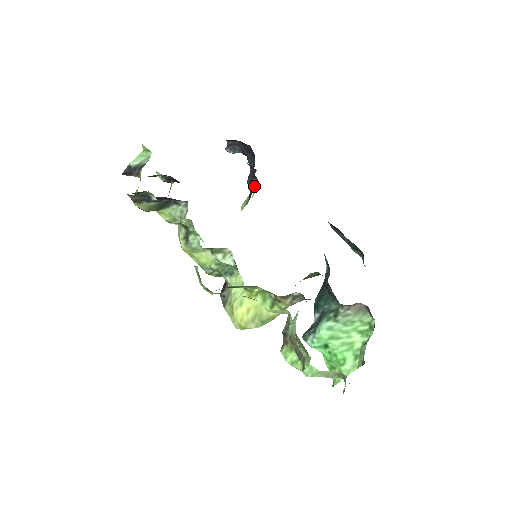
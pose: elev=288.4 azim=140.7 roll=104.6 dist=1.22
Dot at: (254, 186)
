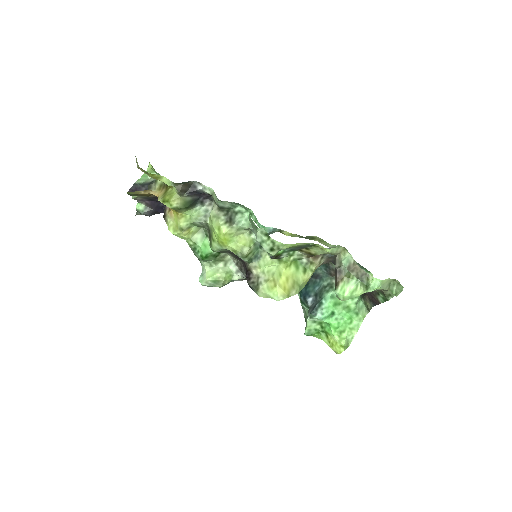
Dot at: occluded
